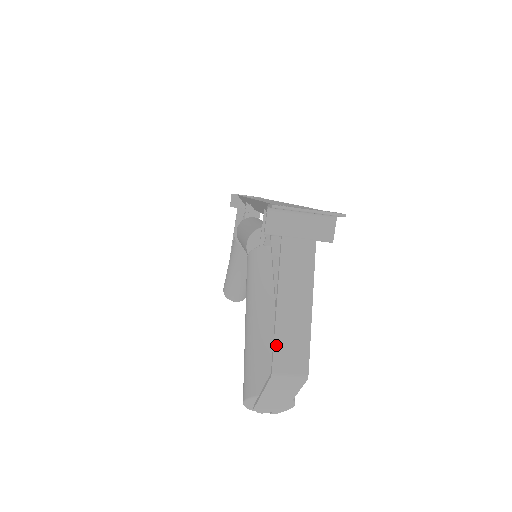
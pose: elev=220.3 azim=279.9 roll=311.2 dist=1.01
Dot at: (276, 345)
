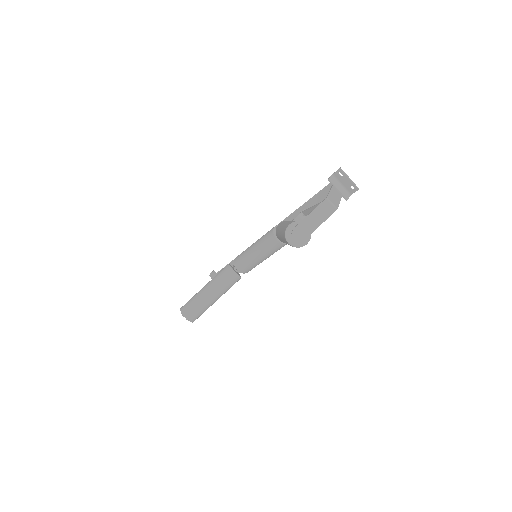
Dot at: (329, 195)
